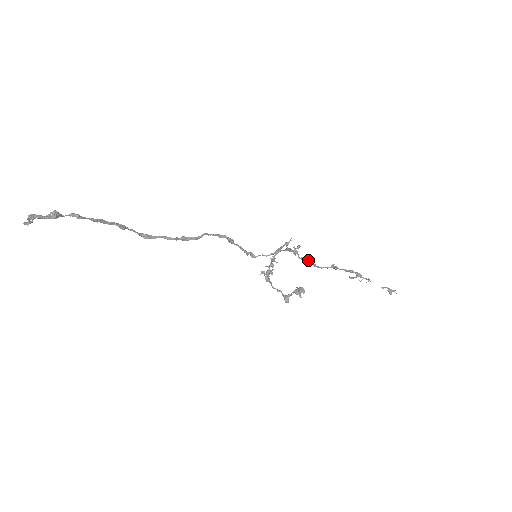
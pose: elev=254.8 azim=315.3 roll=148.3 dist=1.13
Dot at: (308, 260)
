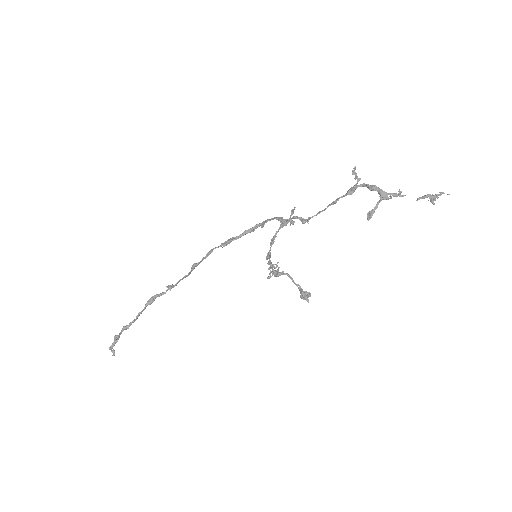
Dot at: (311, 217)
